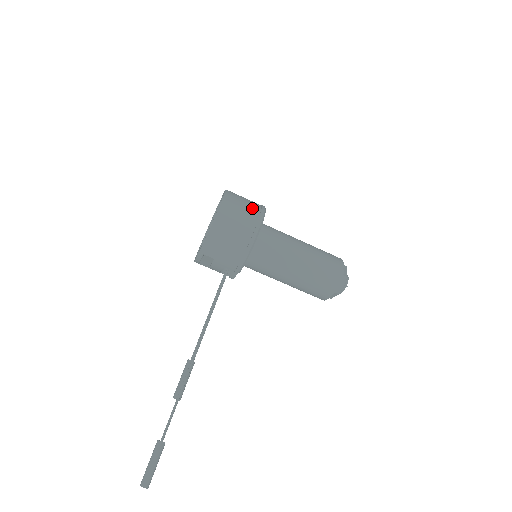
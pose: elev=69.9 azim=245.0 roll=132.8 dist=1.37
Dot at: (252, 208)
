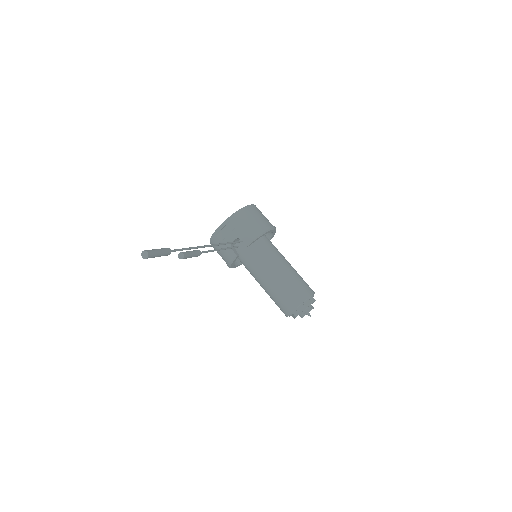
Dot at: occluded
